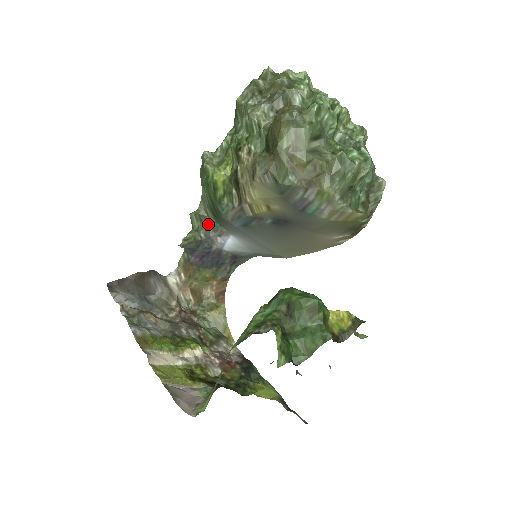
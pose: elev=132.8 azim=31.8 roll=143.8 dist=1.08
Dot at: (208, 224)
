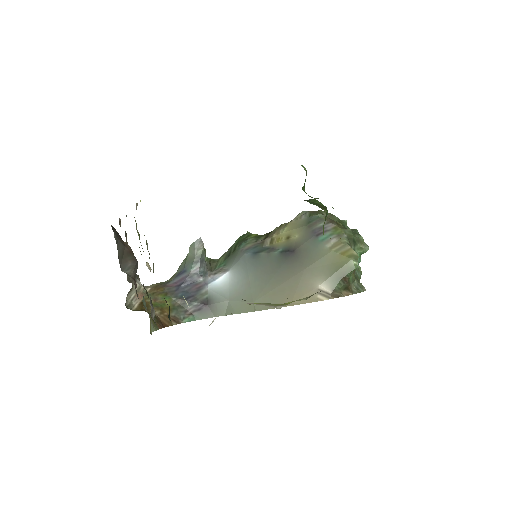
Dot at: (212, 266)
